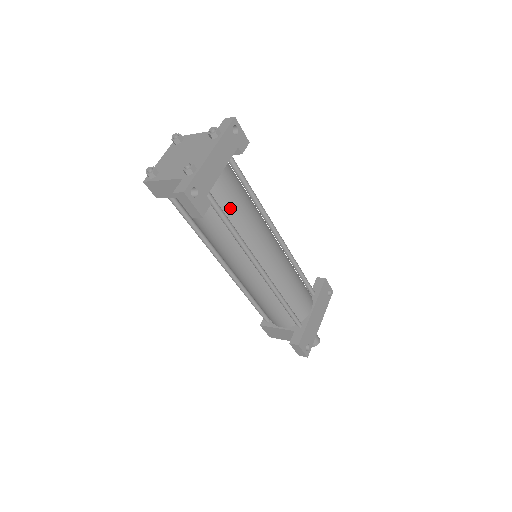
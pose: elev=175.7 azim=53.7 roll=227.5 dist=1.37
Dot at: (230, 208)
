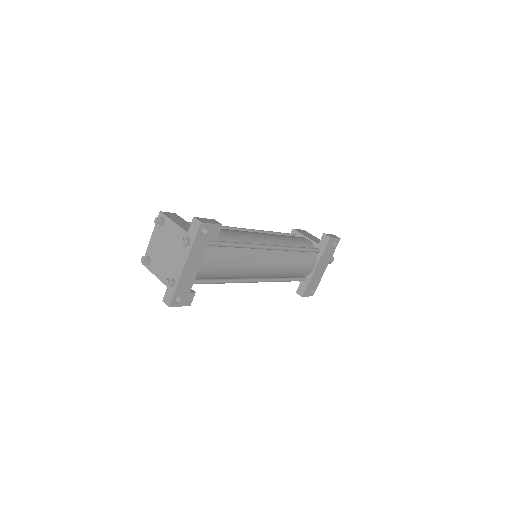
Dot at: (215, 274)
